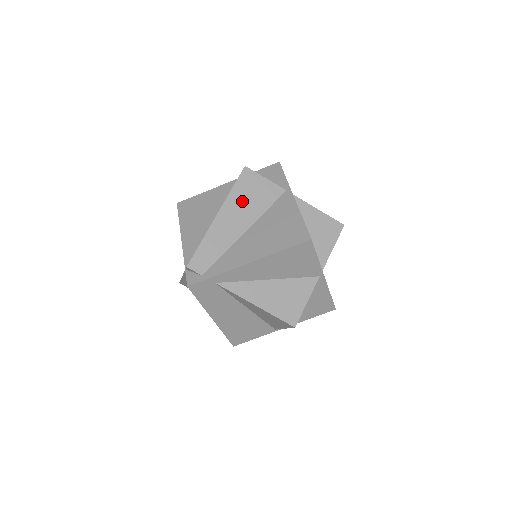
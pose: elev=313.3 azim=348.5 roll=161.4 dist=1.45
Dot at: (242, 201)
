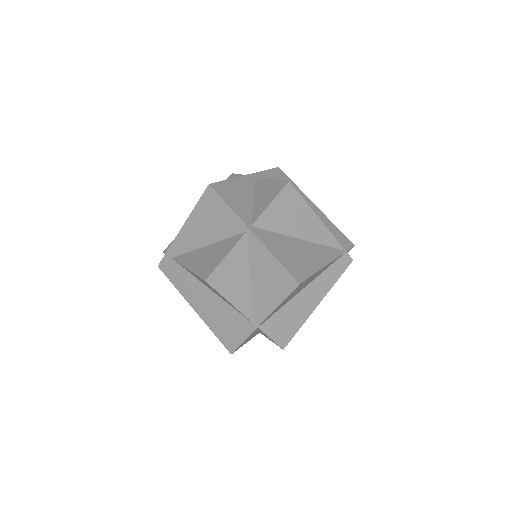
Dot at: occluded
